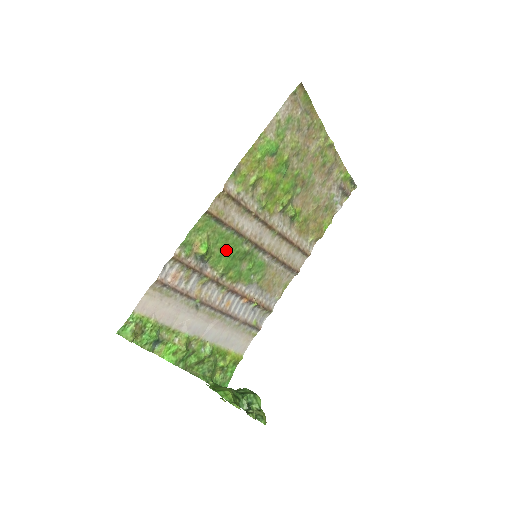
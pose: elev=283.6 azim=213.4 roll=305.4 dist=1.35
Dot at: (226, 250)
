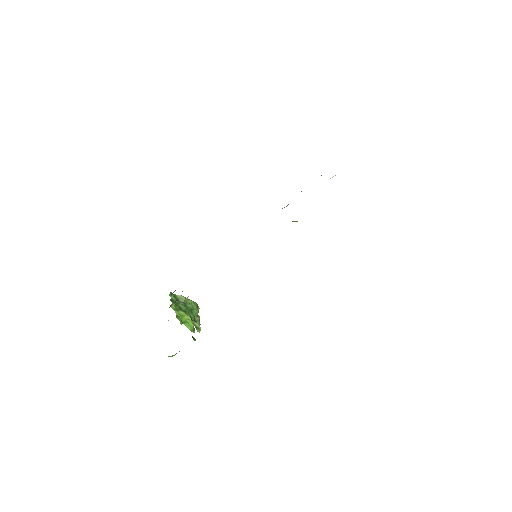
Dot at: occluded
